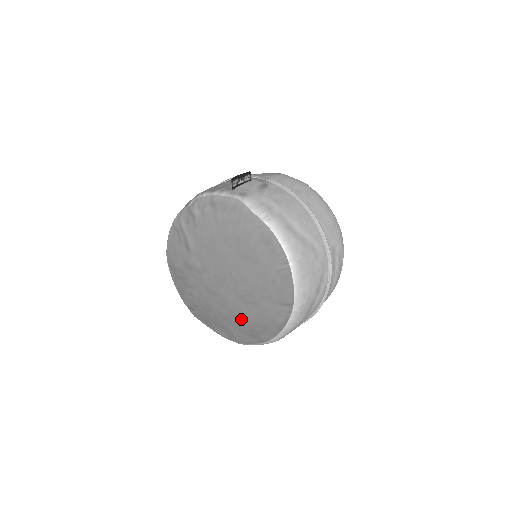
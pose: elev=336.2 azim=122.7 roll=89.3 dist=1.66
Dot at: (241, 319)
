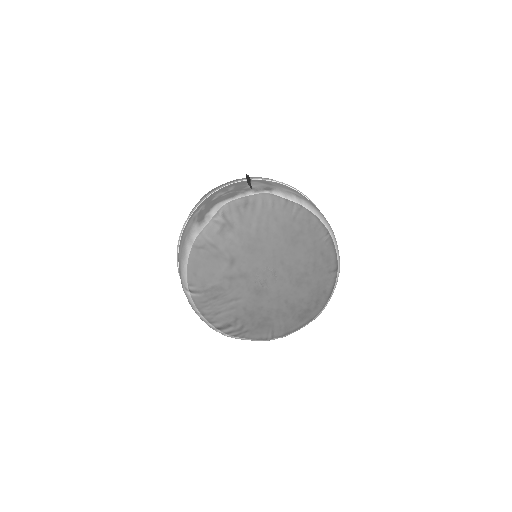
Dot at: (295, 305)
